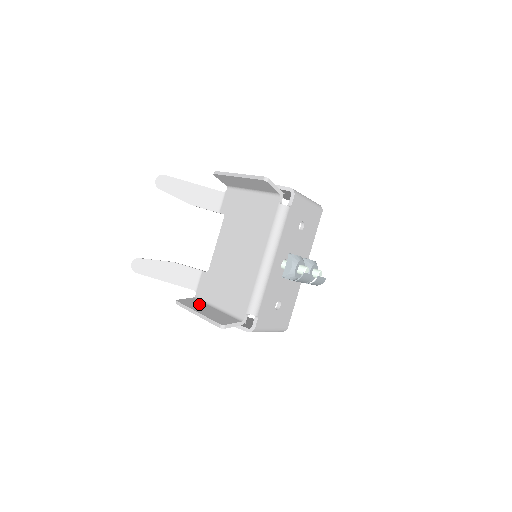
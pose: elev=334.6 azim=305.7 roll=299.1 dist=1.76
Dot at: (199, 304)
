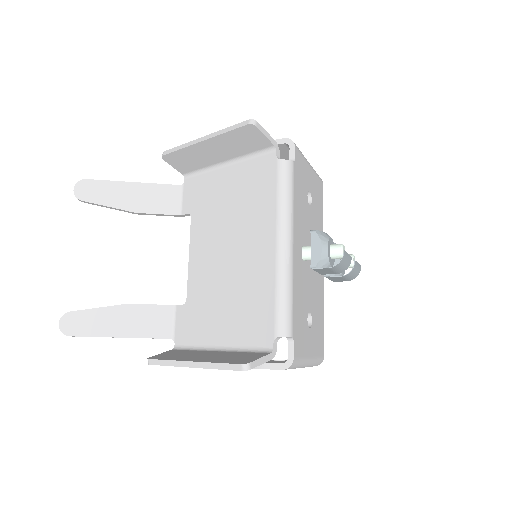
Dot at: (187, 353)
